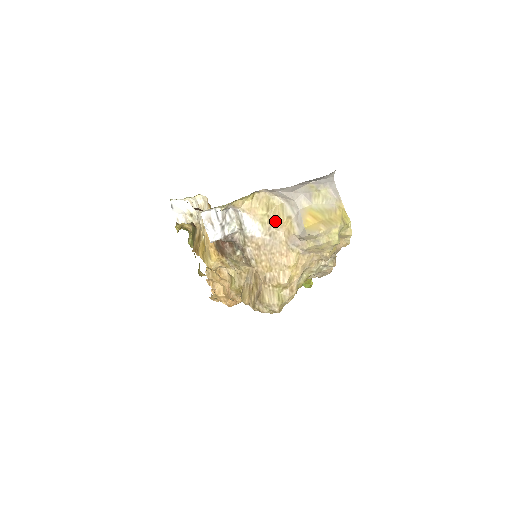
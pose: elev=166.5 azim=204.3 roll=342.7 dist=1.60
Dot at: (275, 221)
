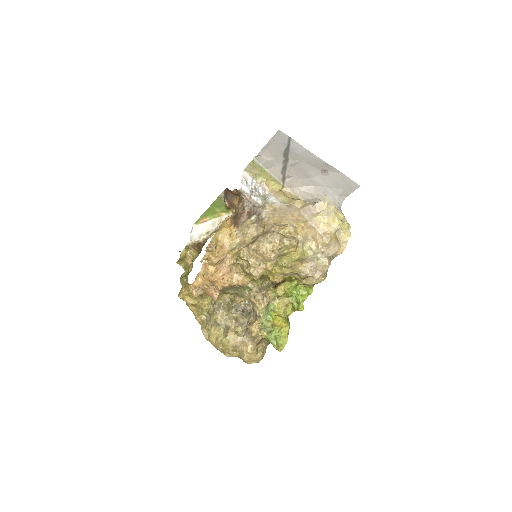
Dot at: (294, 200)
